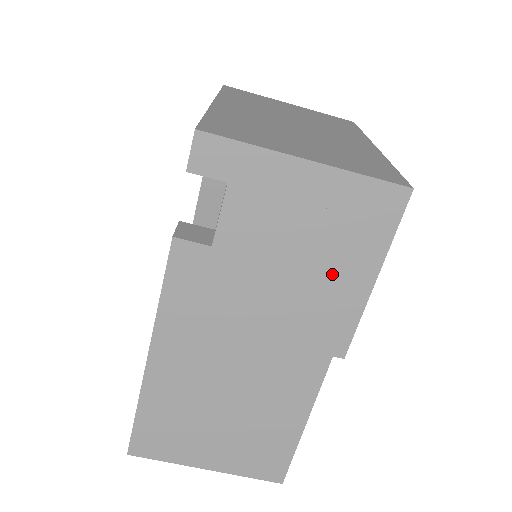
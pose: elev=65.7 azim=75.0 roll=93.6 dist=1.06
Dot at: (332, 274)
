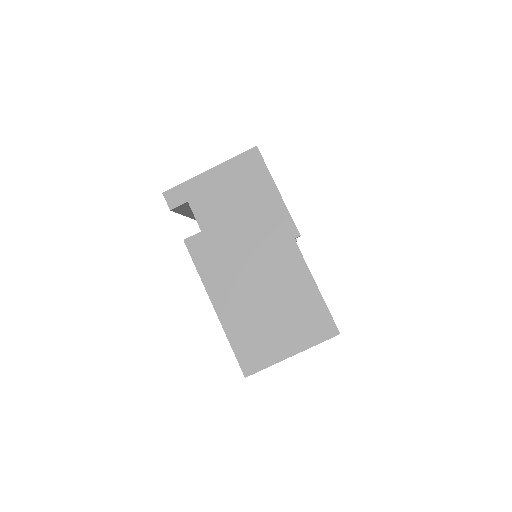
Dot at: (258, 203)
